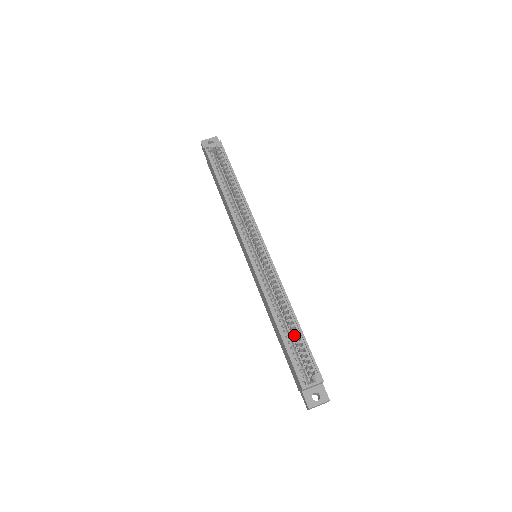
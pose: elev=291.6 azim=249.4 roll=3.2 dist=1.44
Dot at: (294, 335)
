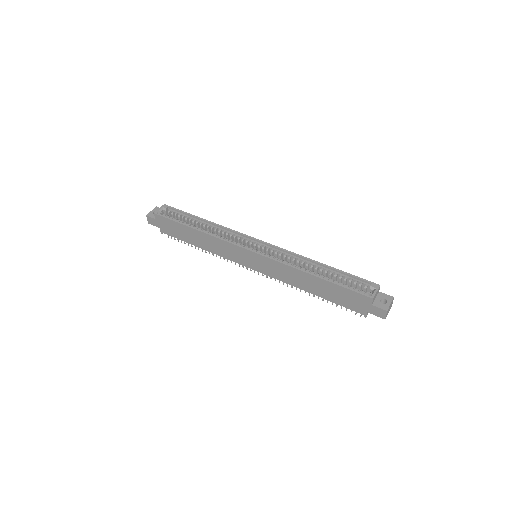
Dot at: occluded
